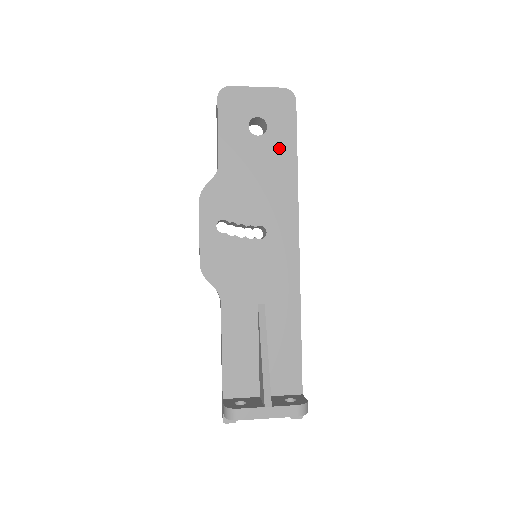
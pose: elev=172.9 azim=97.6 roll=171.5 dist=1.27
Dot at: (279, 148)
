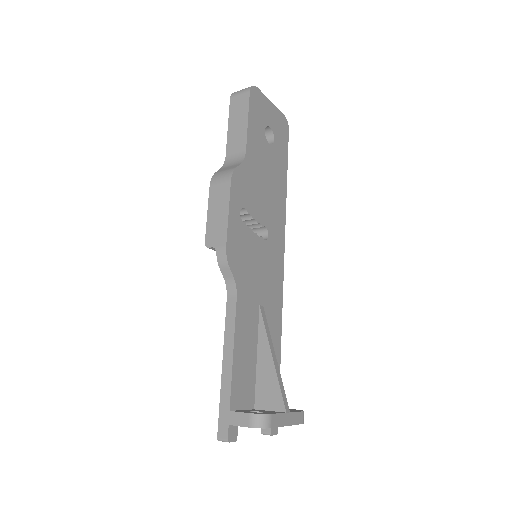
Dot at: (279, 163)
